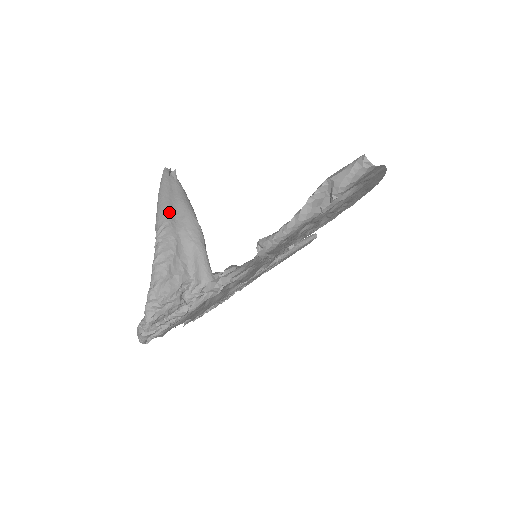
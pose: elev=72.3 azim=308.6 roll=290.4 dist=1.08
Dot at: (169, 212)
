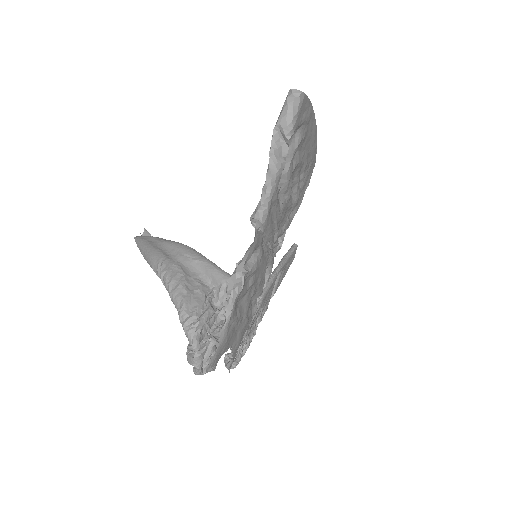
Dot at: (159, 252)
